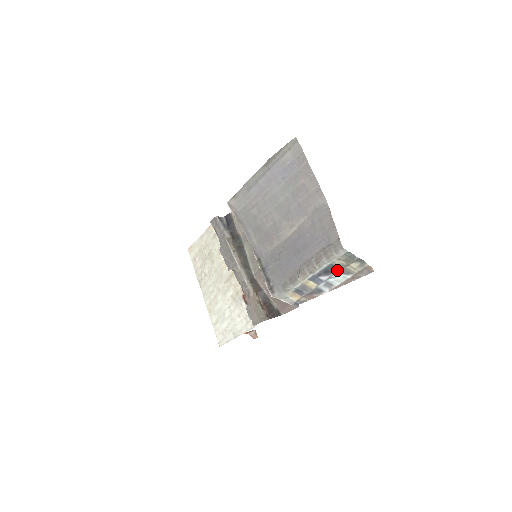
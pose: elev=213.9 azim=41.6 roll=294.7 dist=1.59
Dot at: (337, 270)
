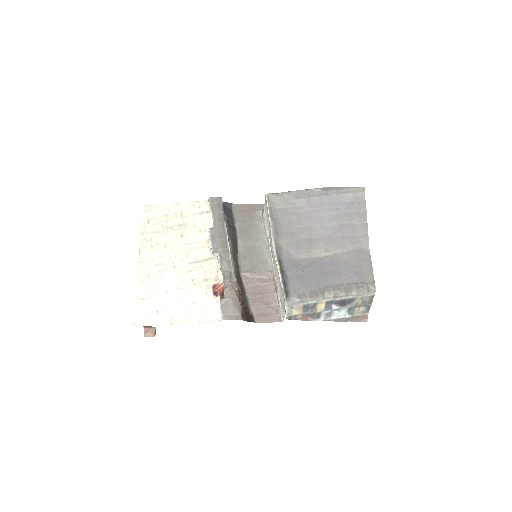
Dot at: (349, 306)
